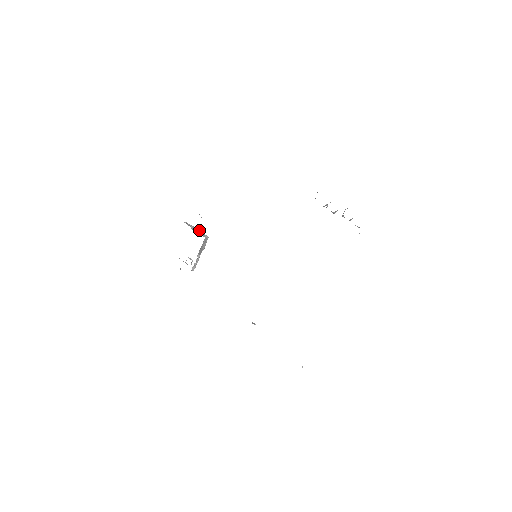
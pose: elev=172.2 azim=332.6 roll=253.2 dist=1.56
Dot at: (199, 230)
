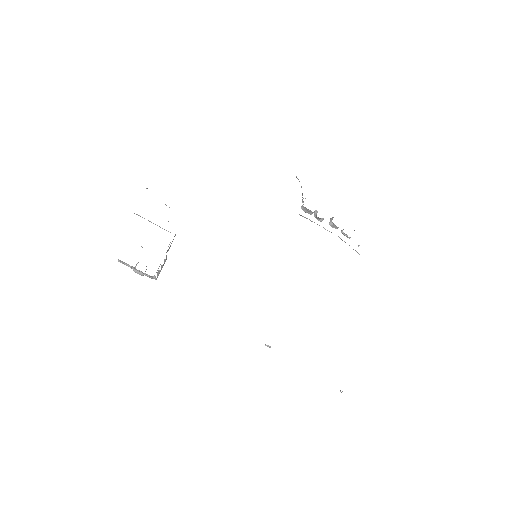
Dot at: occluded
